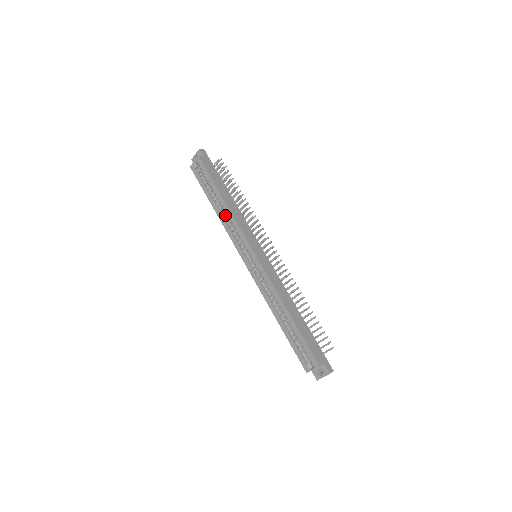
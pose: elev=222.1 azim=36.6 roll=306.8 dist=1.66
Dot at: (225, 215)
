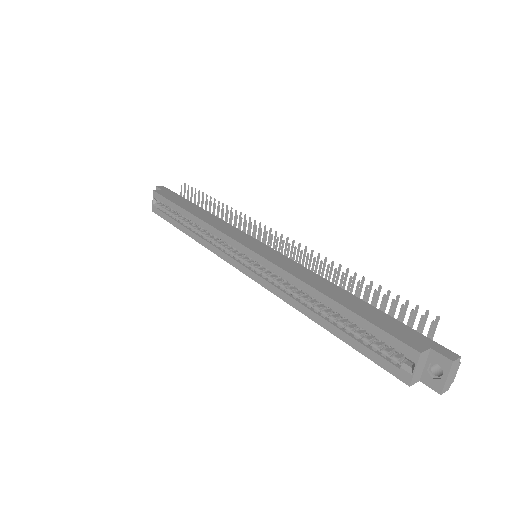
Dot at: (200, 231)
